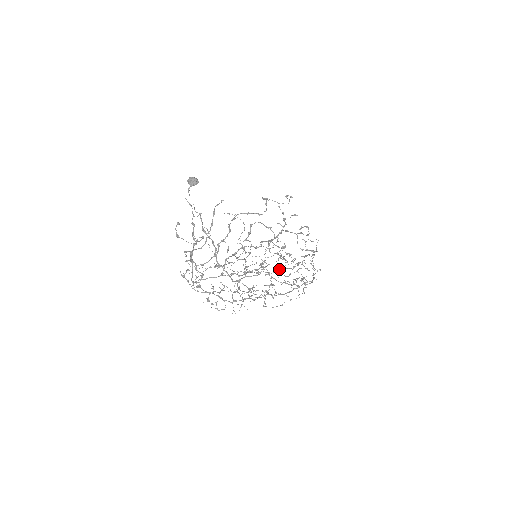
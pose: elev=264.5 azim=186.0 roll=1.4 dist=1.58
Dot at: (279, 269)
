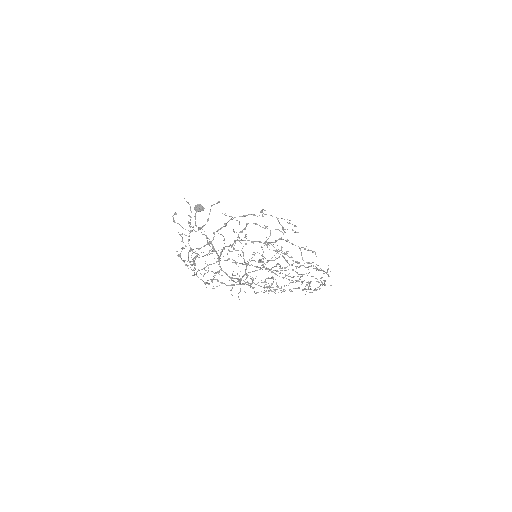
Dot at: (281, 270)
